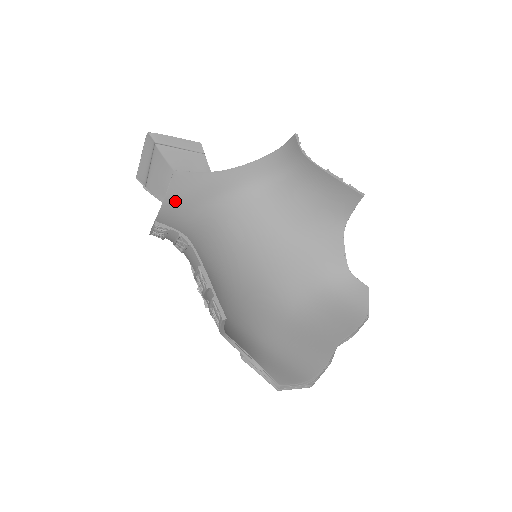
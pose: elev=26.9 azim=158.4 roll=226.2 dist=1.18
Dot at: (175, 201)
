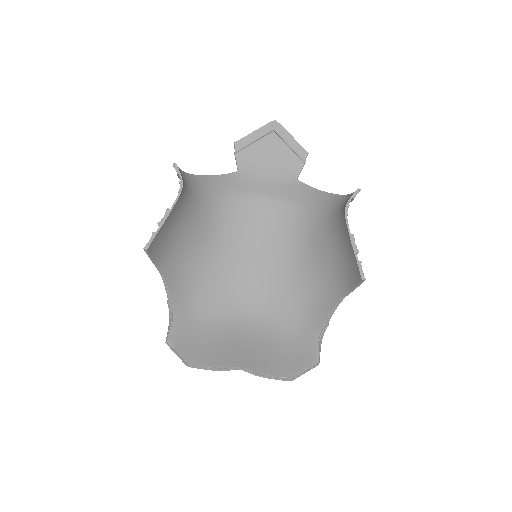
Dot at: (247, 177)
